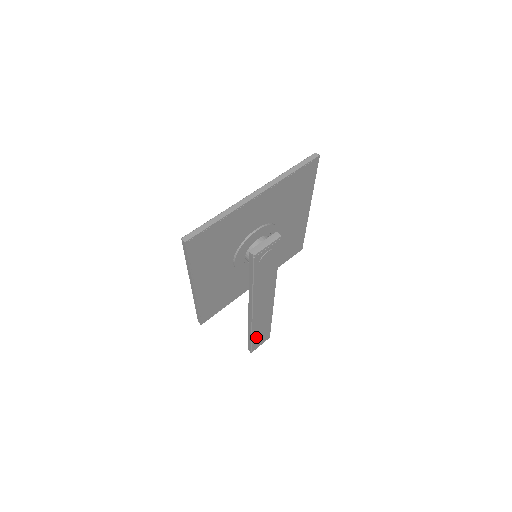
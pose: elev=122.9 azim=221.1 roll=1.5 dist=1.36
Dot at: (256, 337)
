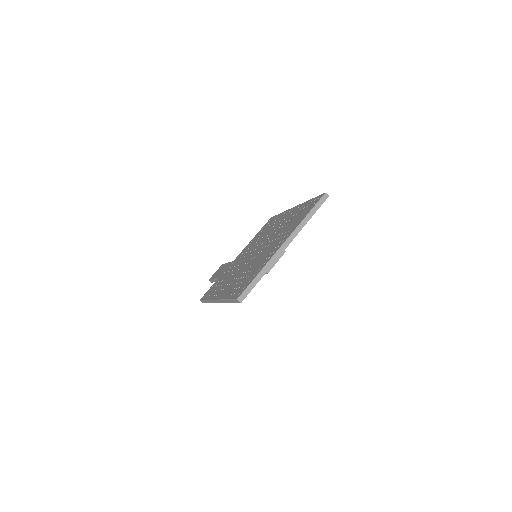
Dot at: occluded
